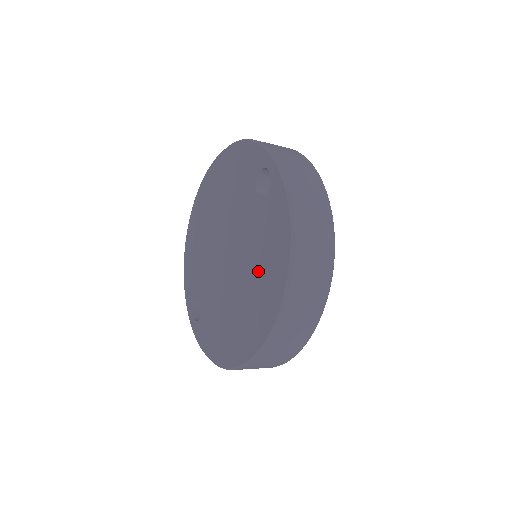
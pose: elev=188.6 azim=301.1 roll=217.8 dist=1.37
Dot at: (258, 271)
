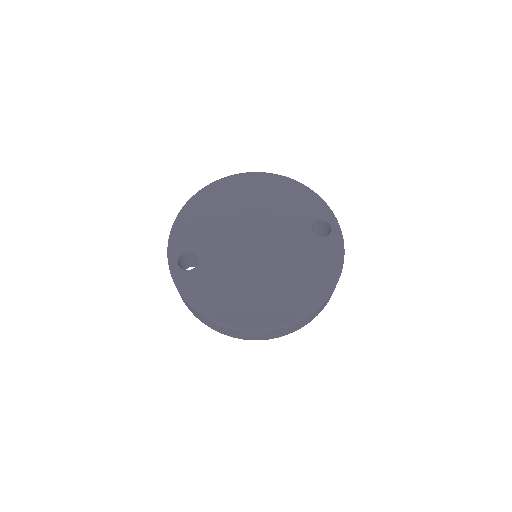
Dot at: (295, 278)
